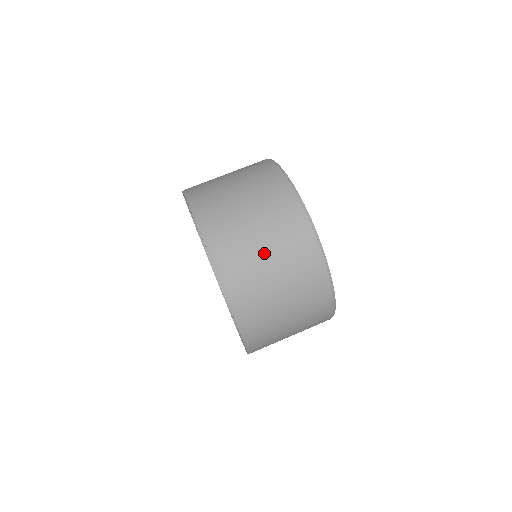
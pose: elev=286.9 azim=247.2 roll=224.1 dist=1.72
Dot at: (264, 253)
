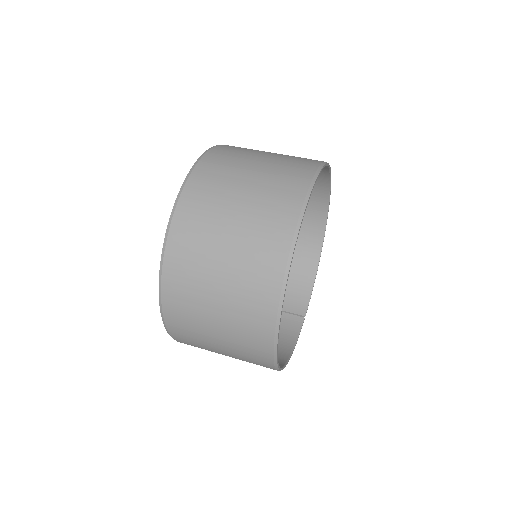
Dot at: (264, 154)
